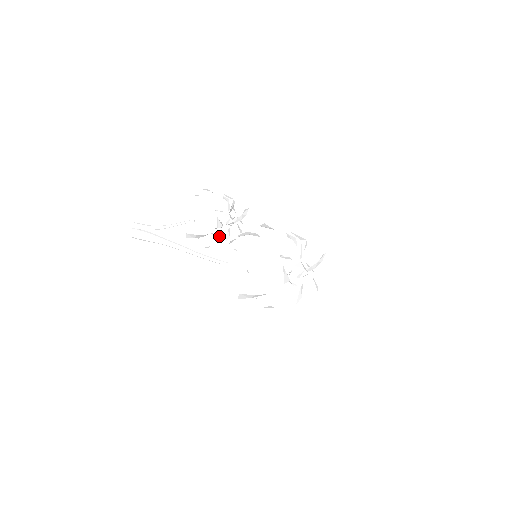
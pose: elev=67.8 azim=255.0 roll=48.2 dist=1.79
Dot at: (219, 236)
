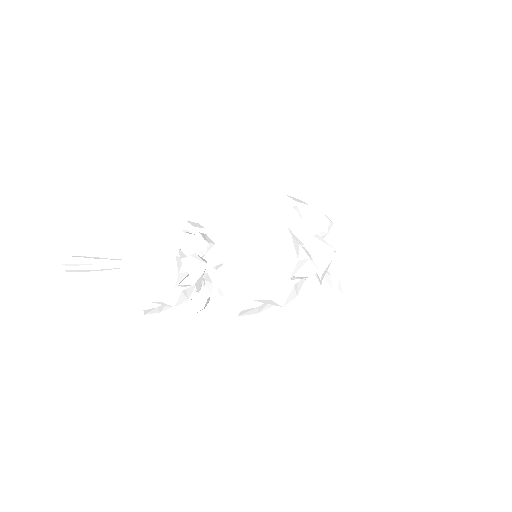
Dot at: occluded
